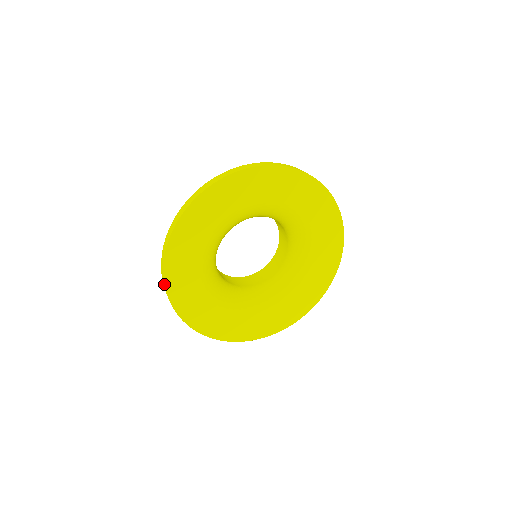
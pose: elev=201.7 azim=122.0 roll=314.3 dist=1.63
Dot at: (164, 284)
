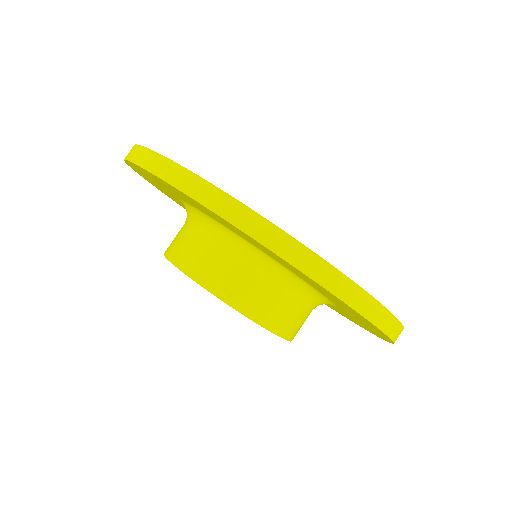
Dot at: (140, 146)
